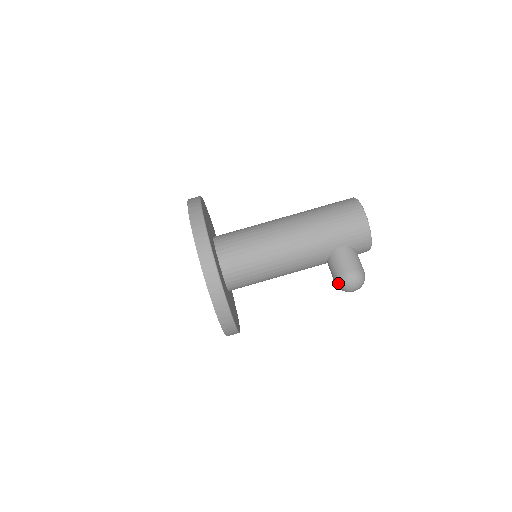
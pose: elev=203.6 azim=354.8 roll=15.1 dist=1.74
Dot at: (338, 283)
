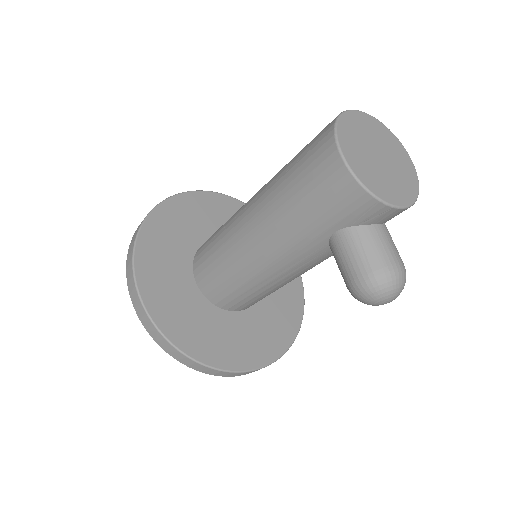
Dot at: (353, 296)
